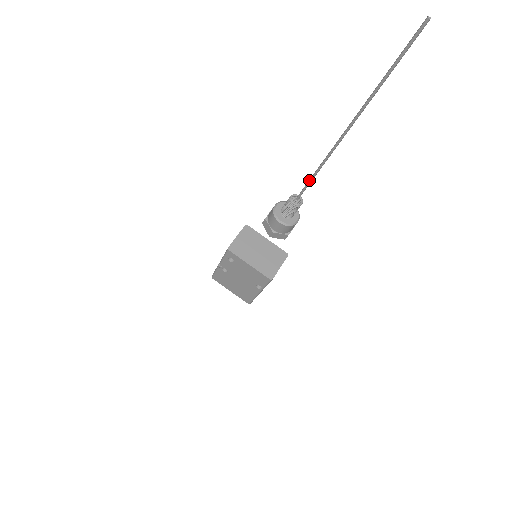
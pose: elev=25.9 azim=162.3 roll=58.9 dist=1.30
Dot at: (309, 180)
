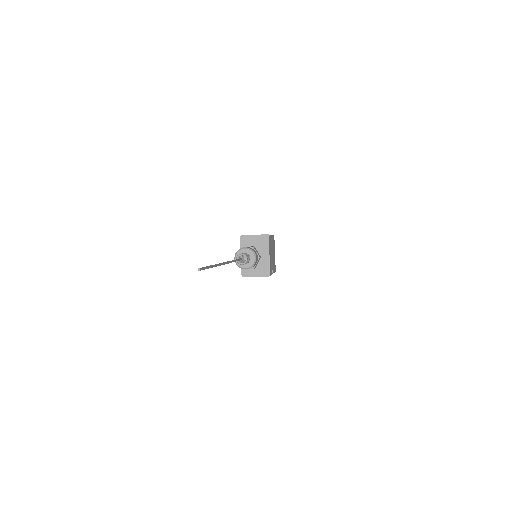
Dot at: (236, 259)
